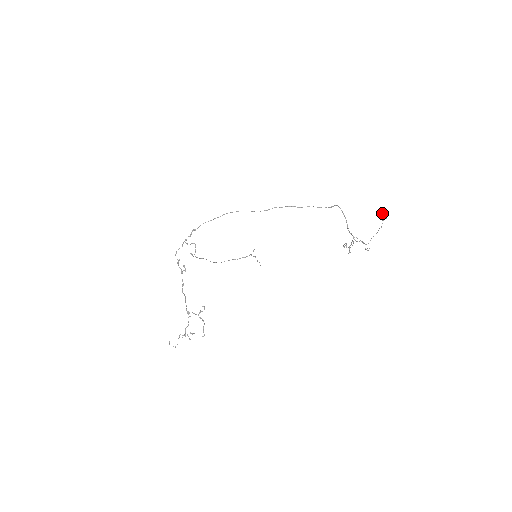
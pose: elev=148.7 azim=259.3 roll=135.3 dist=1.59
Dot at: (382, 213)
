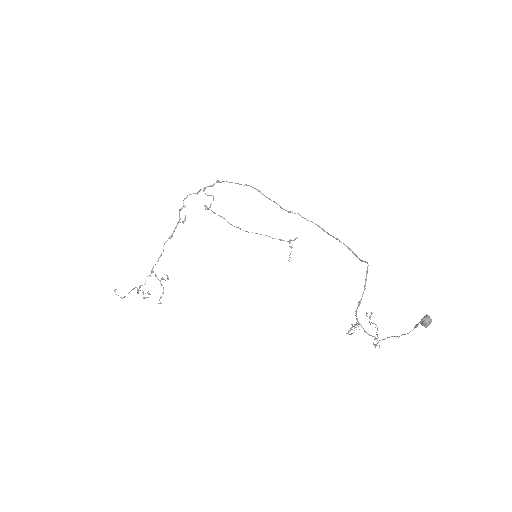
Dot at: occluded
